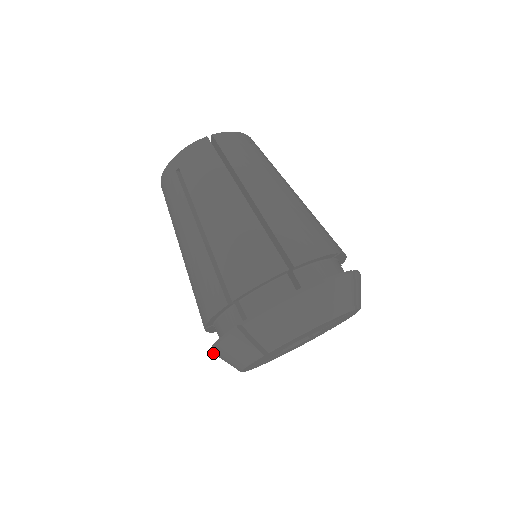
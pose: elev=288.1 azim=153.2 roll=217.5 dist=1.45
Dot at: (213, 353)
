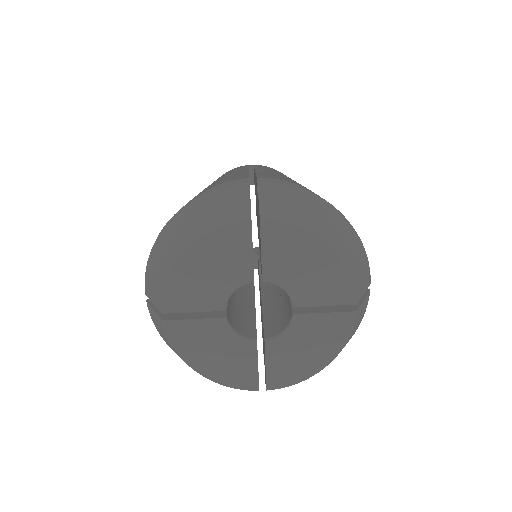
Dot at: occluded
